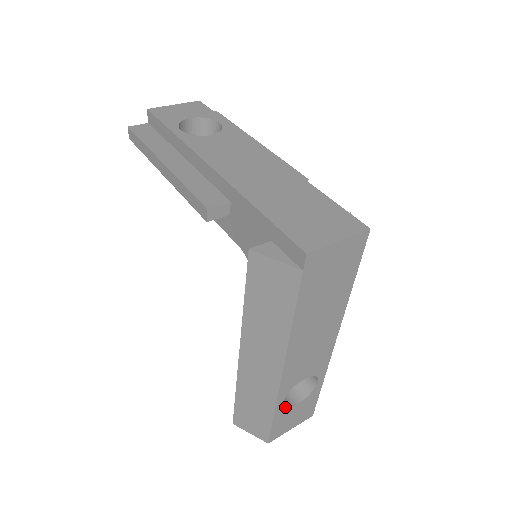
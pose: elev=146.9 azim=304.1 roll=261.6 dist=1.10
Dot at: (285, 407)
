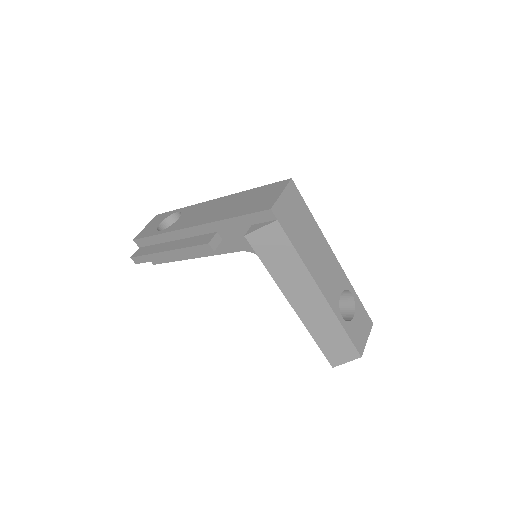
Dot at: (347, 322)
